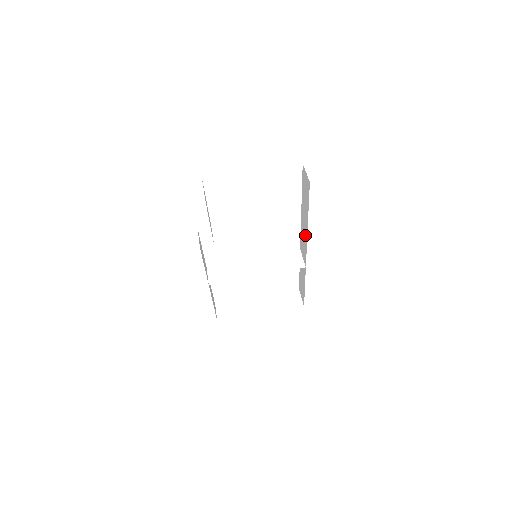
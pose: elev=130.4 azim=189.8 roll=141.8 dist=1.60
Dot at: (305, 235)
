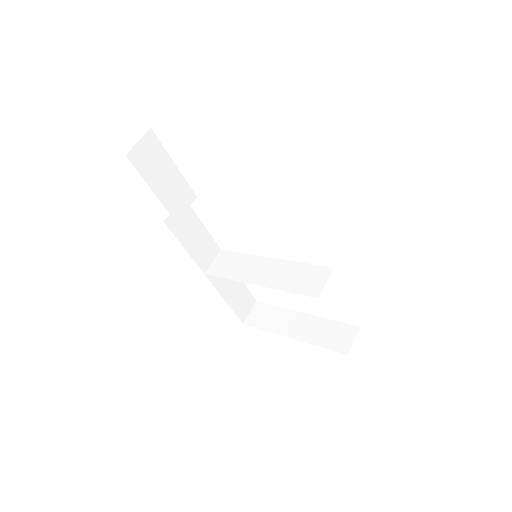
Dot at: occluded
